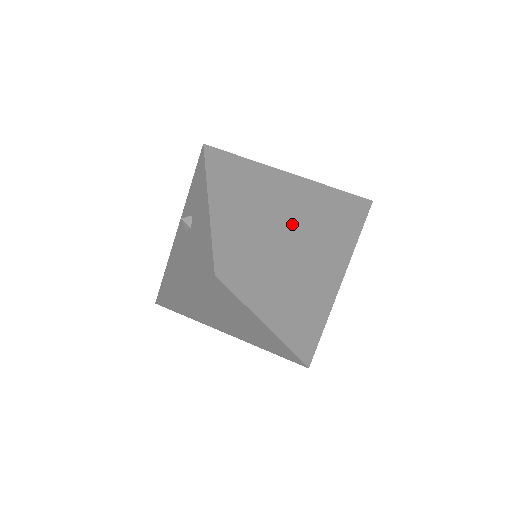
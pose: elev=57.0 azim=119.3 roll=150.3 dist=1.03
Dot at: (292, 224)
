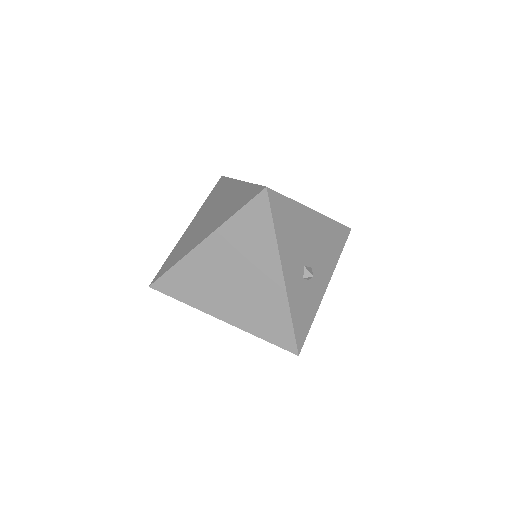
Dot at: (204, 234)
